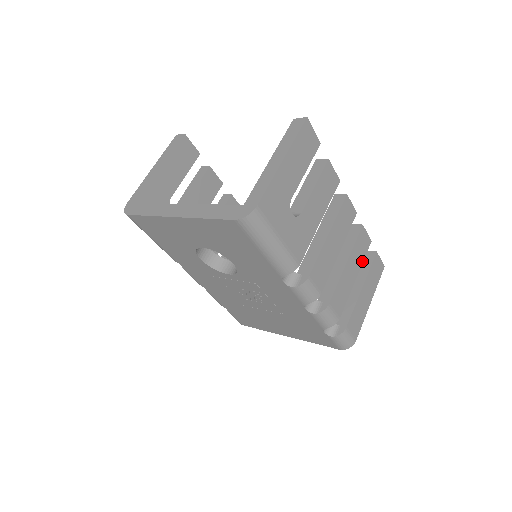
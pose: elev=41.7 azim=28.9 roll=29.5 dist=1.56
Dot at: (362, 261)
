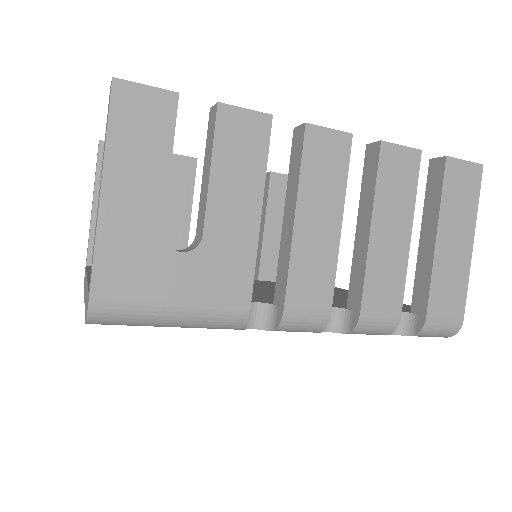
Dot at: (413, 198)
